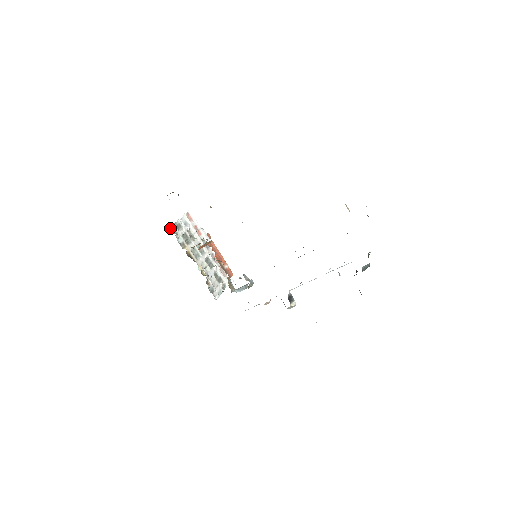
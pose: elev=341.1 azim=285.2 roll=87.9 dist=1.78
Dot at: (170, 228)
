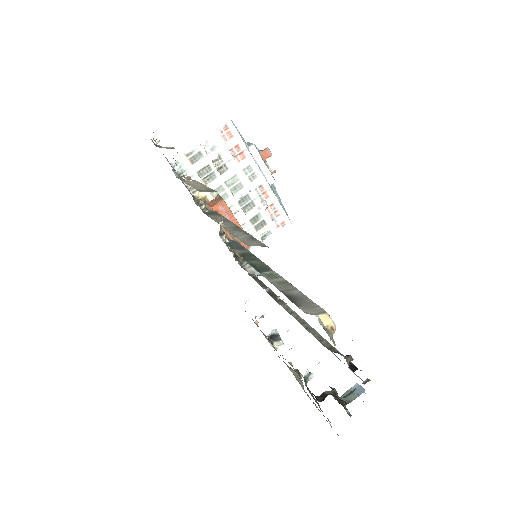
Dot at: (175, 165)
